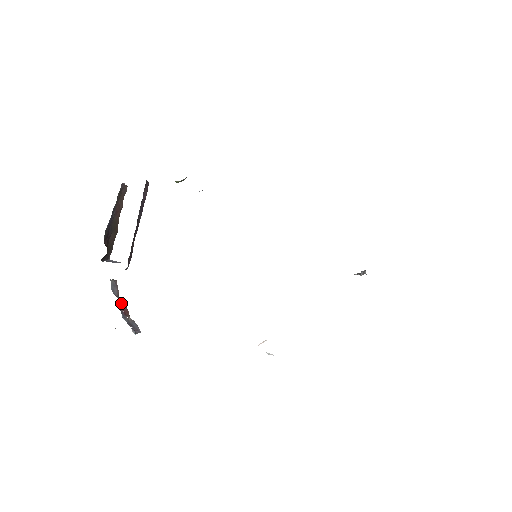
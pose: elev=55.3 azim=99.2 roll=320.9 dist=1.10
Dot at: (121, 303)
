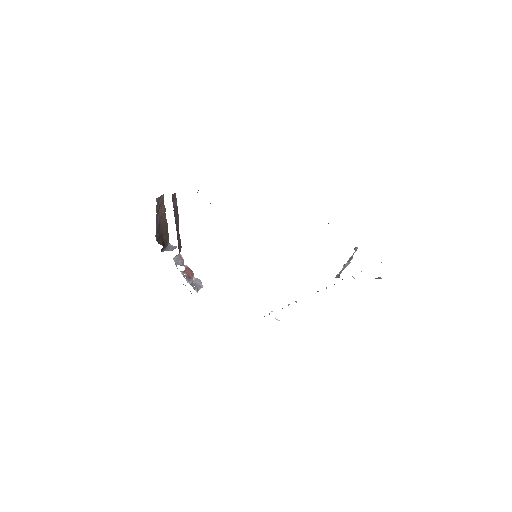
Dot at: (185, 270)
